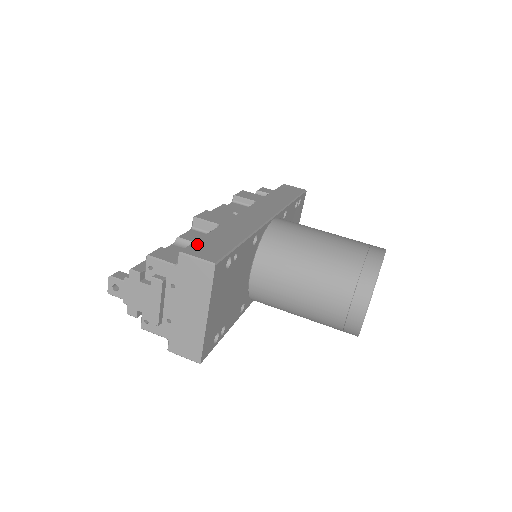
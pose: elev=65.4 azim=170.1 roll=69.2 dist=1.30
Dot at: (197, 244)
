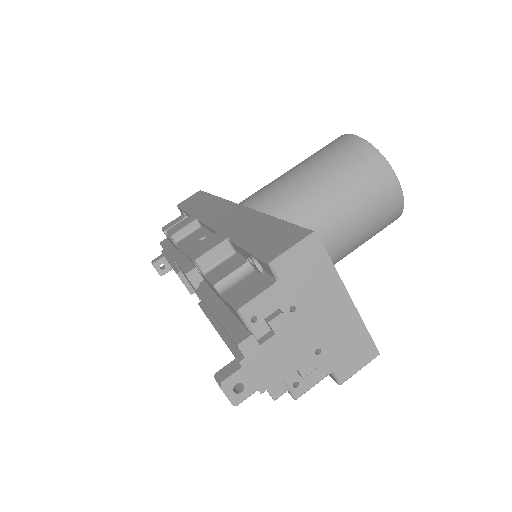
Dot at: (261, 250)
